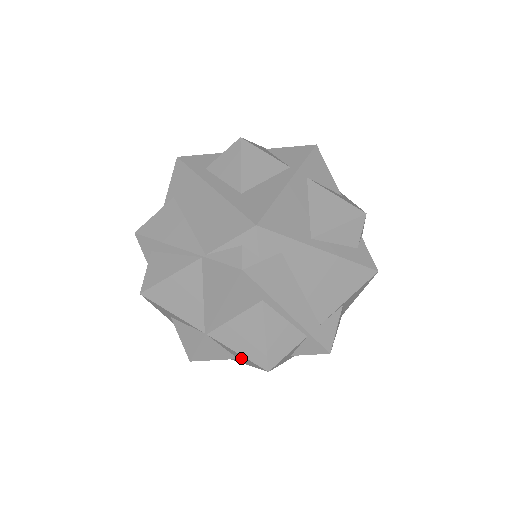
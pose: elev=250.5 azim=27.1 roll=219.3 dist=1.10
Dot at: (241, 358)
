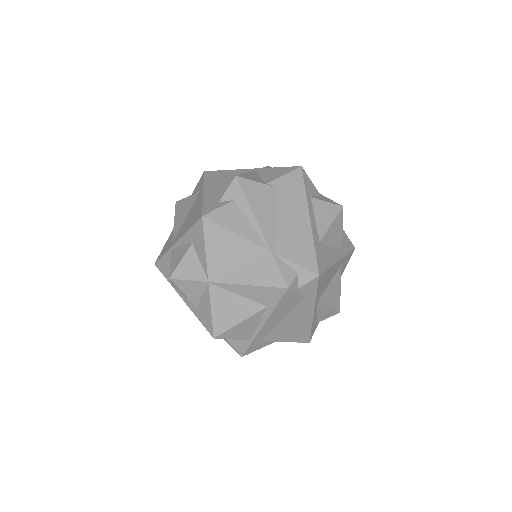
Dot at: (204, 312)
